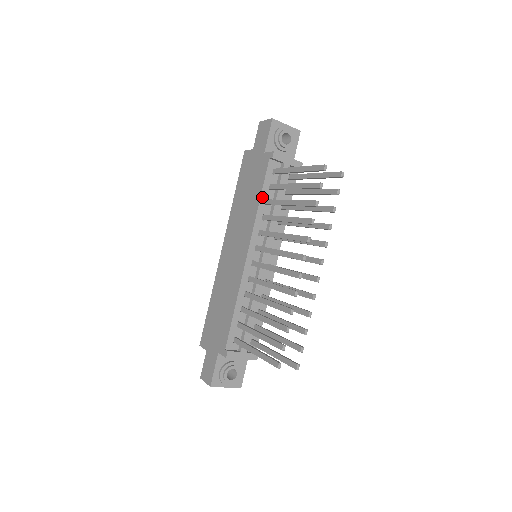
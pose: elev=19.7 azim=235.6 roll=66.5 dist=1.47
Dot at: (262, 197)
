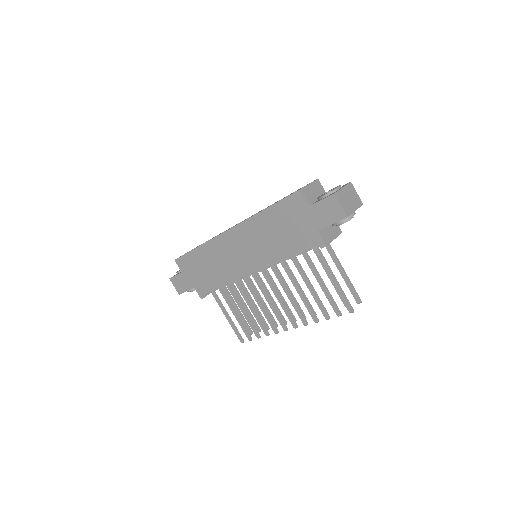
Dot at: occluded
